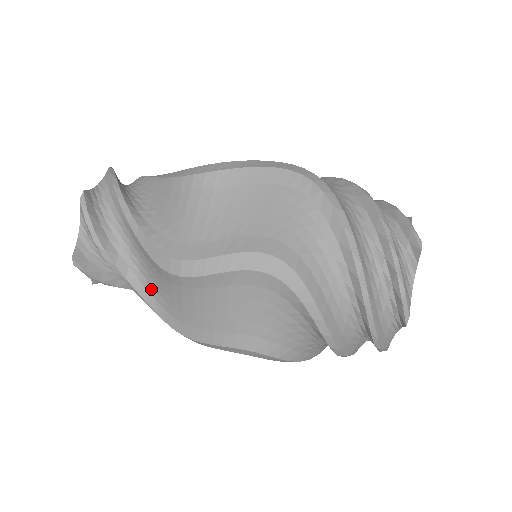
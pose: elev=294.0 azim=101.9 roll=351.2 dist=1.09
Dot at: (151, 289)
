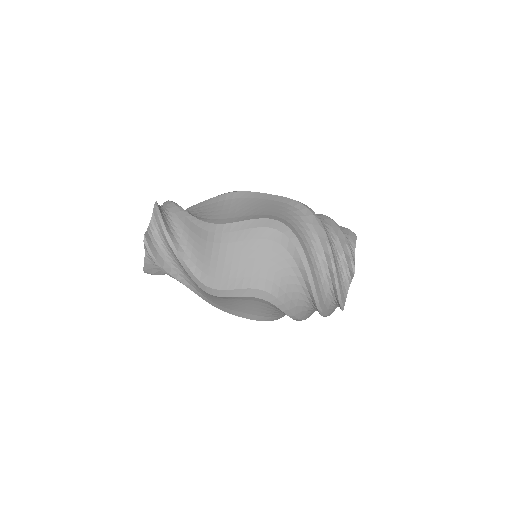
Dot at: (193, 285)
